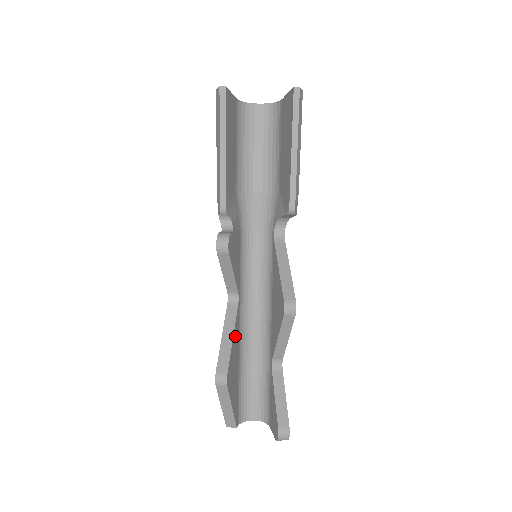
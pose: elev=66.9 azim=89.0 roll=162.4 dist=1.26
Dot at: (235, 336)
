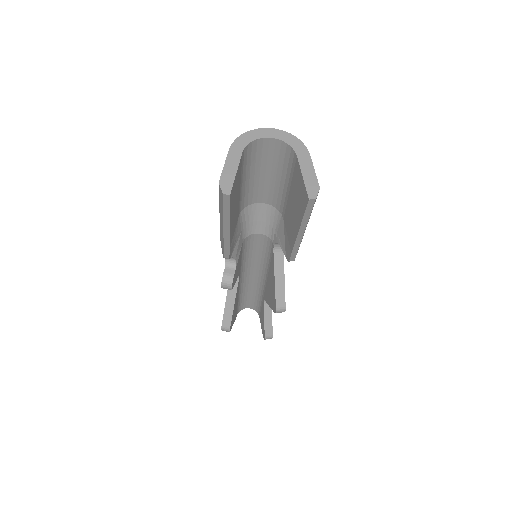
Dot at: (236, 297)
